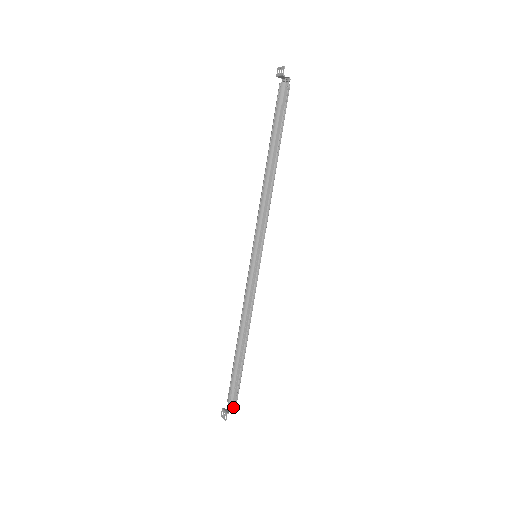
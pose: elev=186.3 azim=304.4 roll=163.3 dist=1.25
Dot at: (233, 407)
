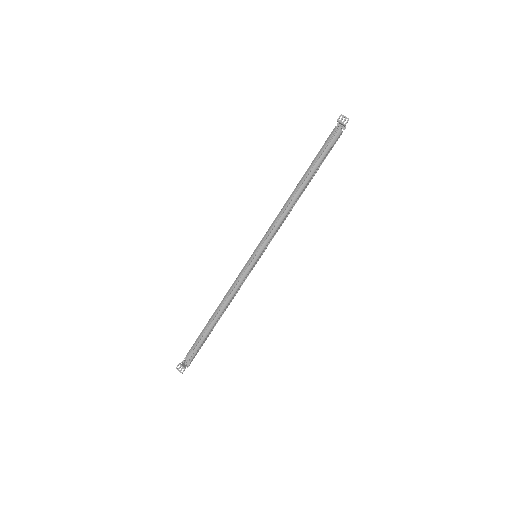
Dot at: (190, 363)
